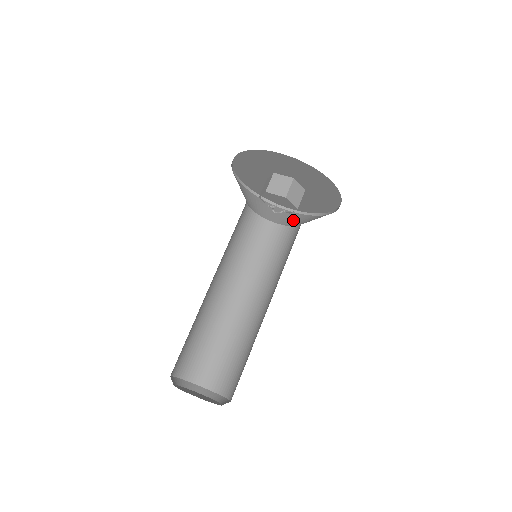
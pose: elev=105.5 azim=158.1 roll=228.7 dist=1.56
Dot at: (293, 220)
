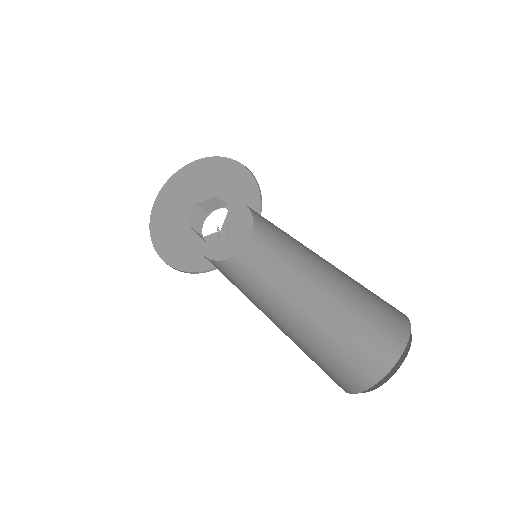
Dot at: occluded
